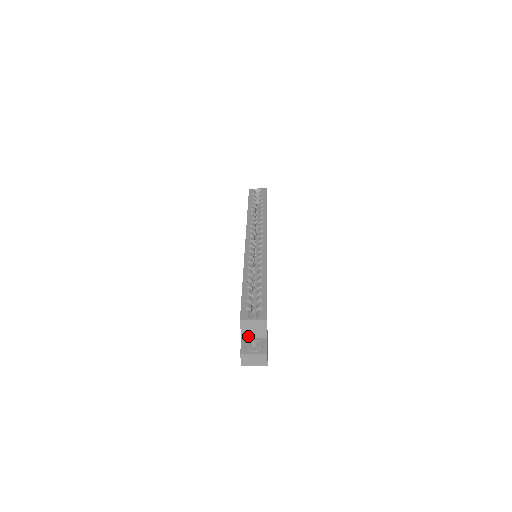
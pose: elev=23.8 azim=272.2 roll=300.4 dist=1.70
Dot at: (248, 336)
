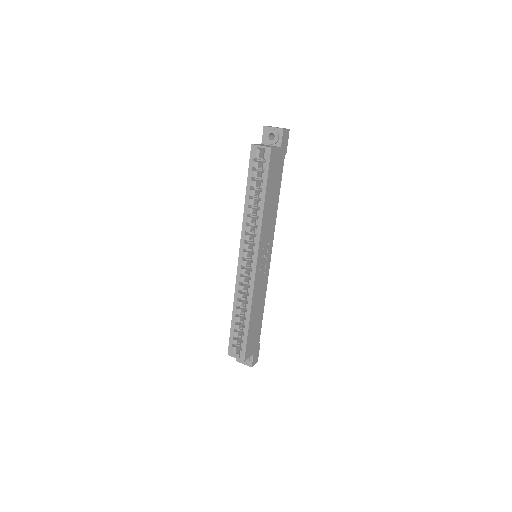
Dot at: occluded
